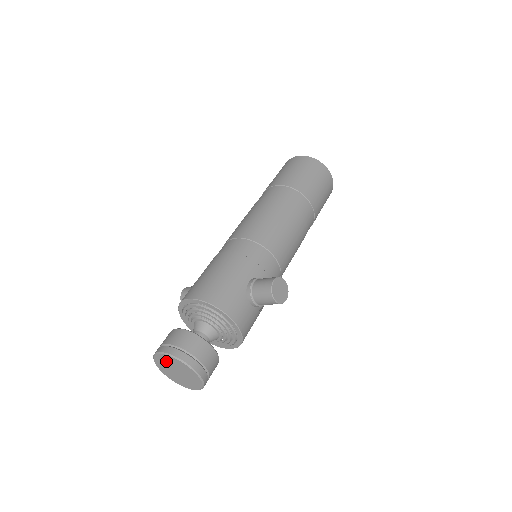
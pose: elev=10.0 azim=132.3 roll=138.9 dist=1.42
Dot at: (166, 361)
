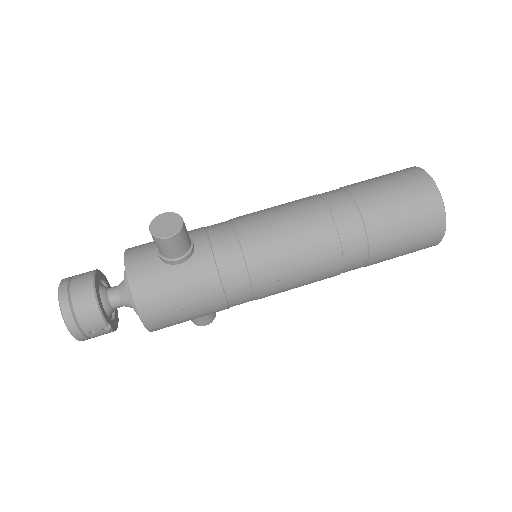
Dot at: occluded
